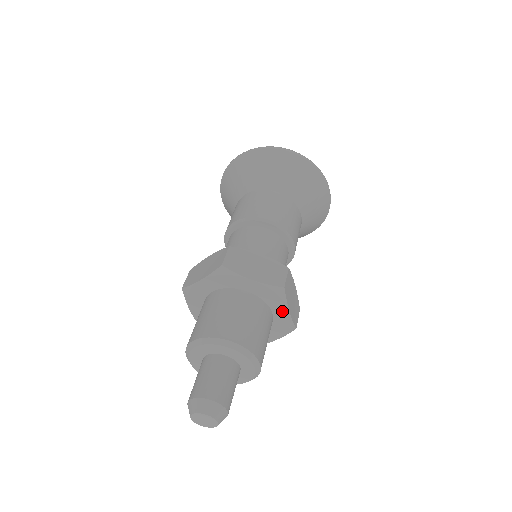
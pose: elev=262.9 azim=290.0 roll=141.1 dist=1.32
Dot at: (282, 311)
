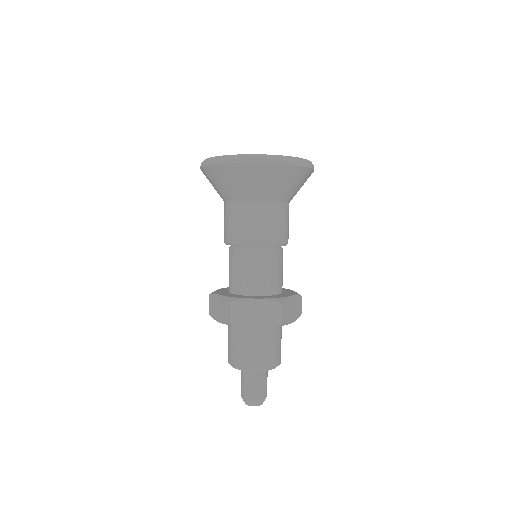
Dot at: occluded
